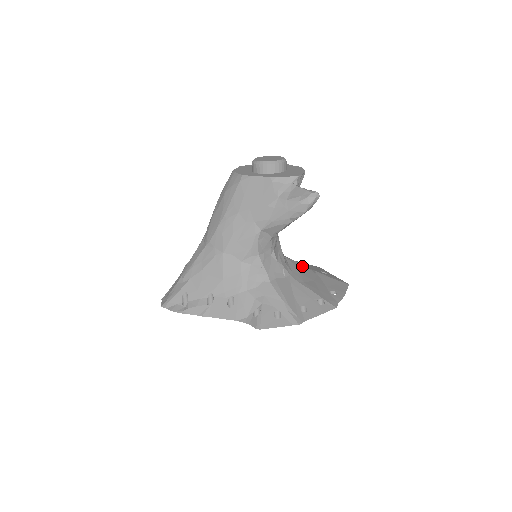
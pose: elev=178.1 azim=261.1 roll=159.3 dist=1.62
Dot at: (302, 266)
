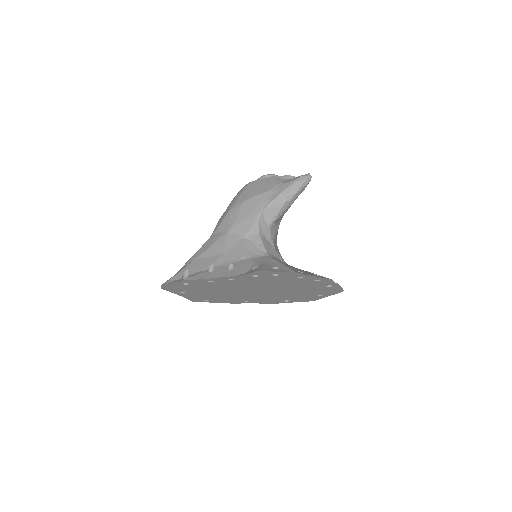
Dot at: occluded
